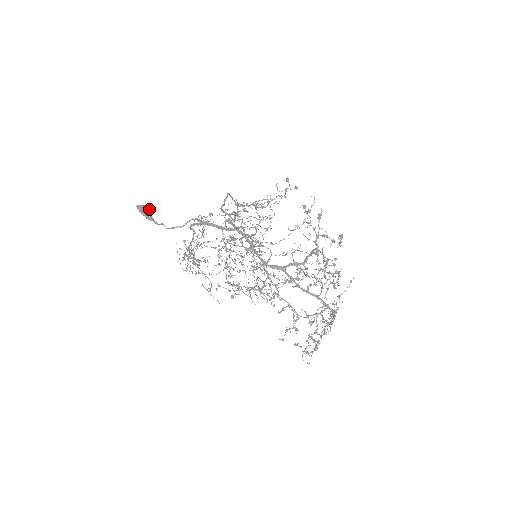
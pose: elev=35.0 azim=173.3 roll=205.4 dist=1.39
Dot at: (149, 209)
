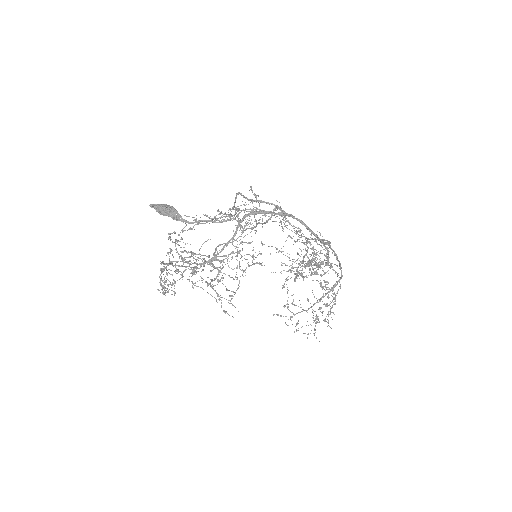
Dot at: (173, 207)
